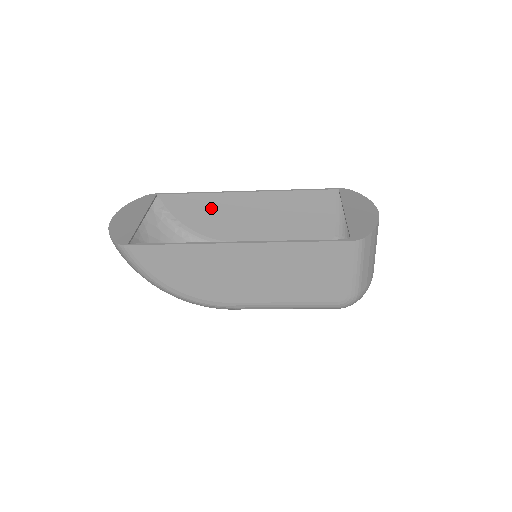
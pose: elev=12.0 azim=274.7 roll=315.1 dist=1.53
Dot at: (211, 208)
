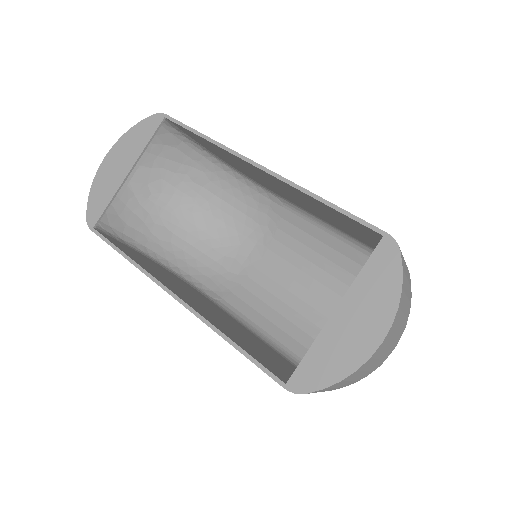
Dot at: (228, 156)
